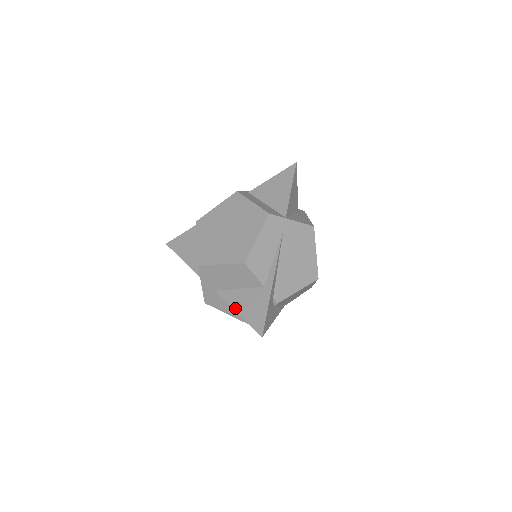
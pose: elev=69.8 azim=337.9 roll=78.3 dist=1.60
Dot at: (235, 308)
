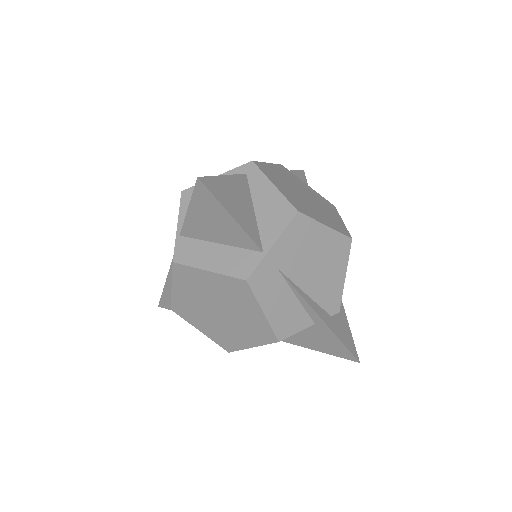
Dot at: (302, 346)
